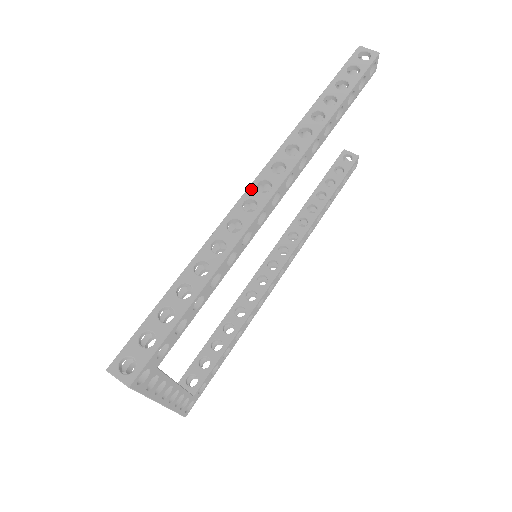
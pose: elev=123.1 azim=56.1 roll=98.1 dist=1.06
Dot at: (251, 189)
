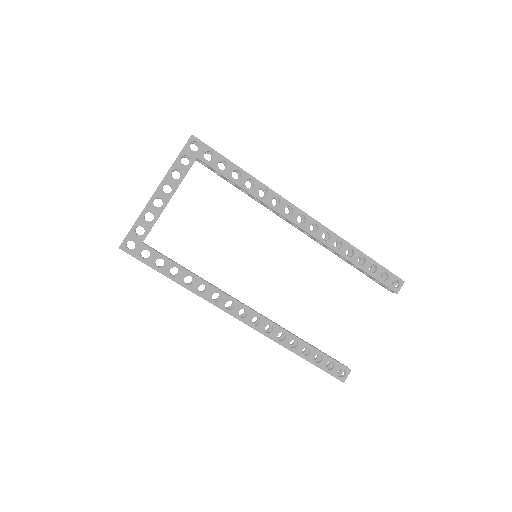
Dot at: occluded
